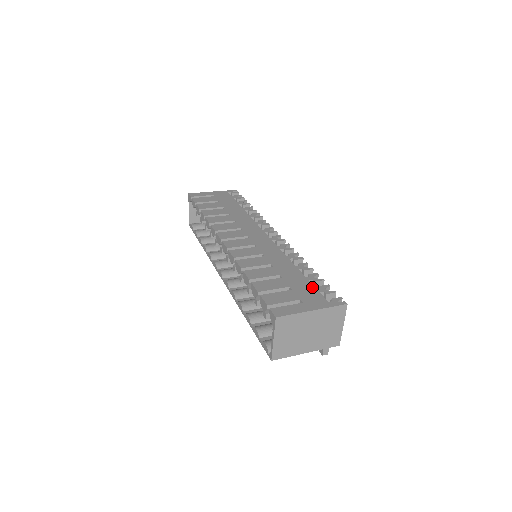
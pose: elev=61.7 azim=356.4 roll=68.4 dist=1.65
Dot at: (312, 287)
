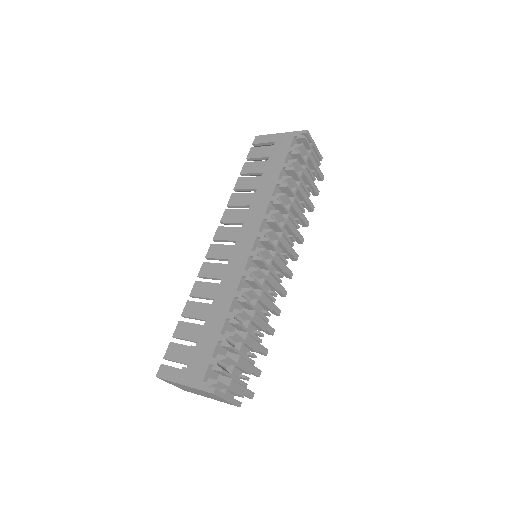
Dot at: (210, 353)
